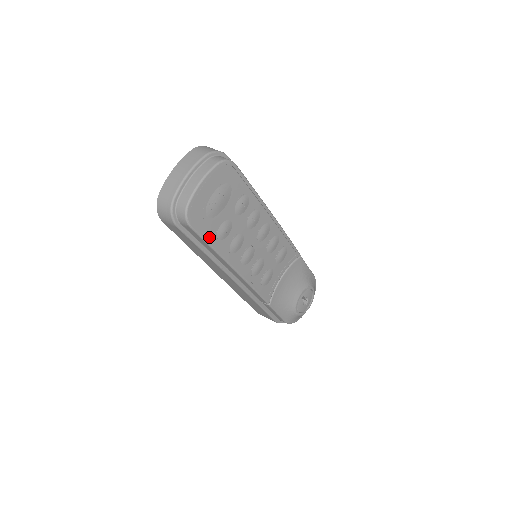
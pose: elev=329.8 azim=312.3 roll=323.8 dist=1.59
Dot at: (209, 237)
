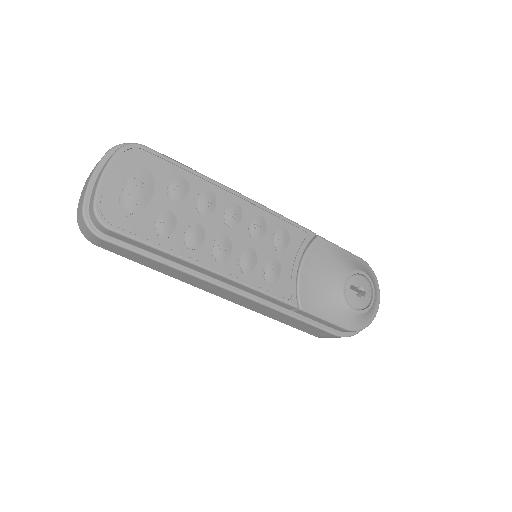
Dot at: (146, 236)
